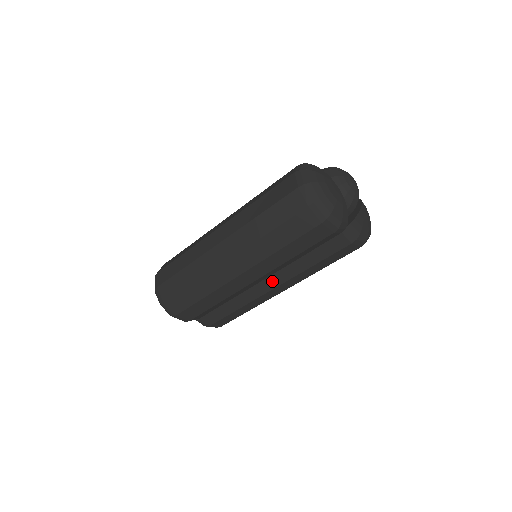
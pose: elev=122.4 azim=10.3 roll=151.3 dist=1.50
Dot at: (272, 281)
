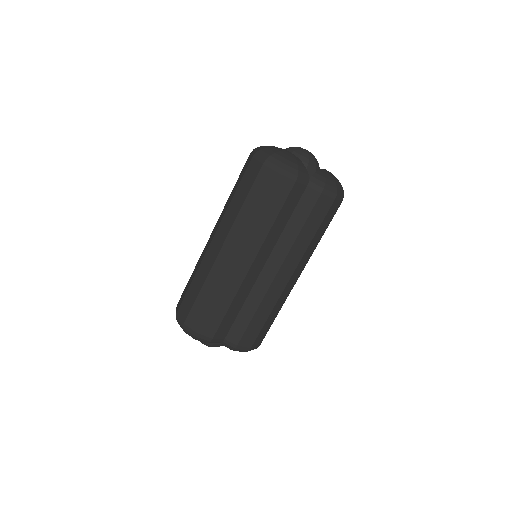
Dot at: (272, 265)
